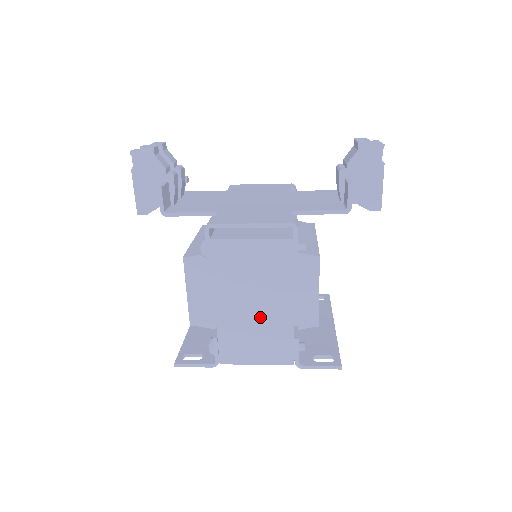
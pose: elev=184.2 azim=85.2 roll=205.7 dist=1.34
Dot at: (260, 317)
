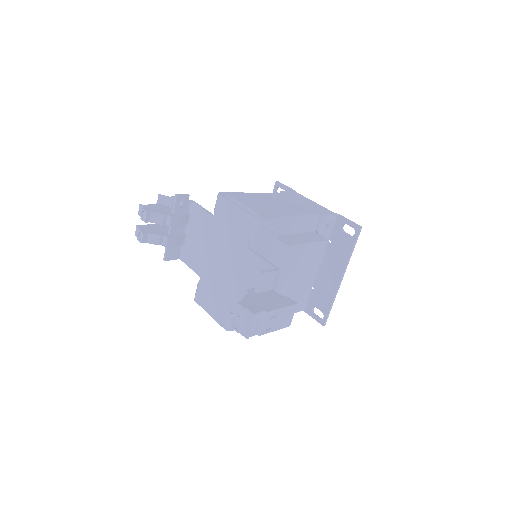
Dot at: occluded
